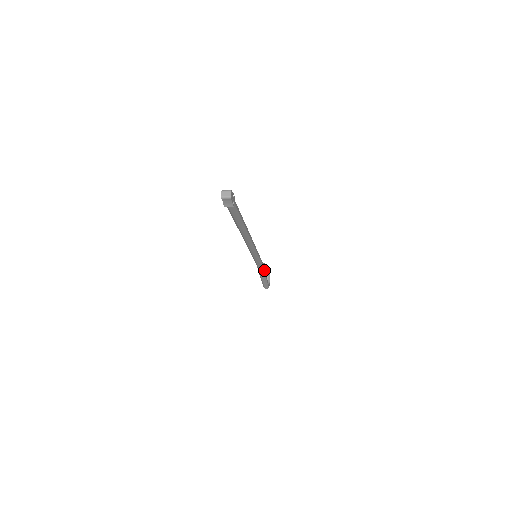
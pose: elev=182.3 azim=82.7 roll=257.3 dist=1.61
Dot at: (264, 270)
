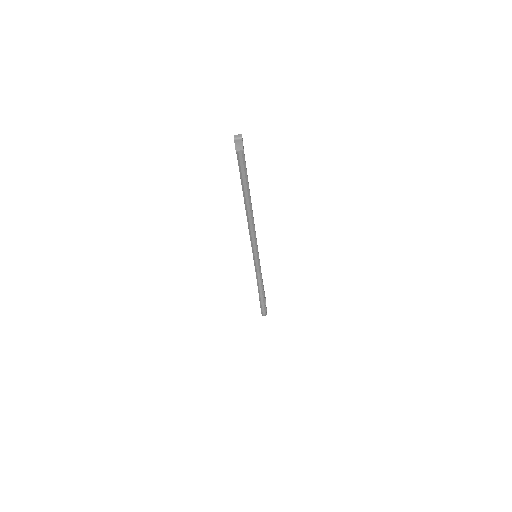
Dot at: (262, 284)
